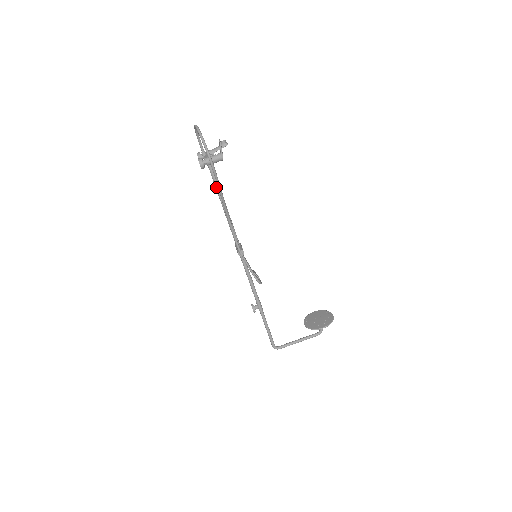
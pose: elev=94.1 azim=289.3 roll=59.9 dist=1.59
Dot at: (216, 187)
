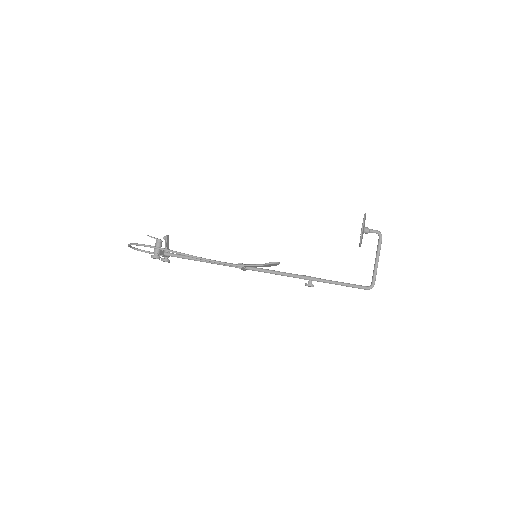
Dot at: (184, 258)
